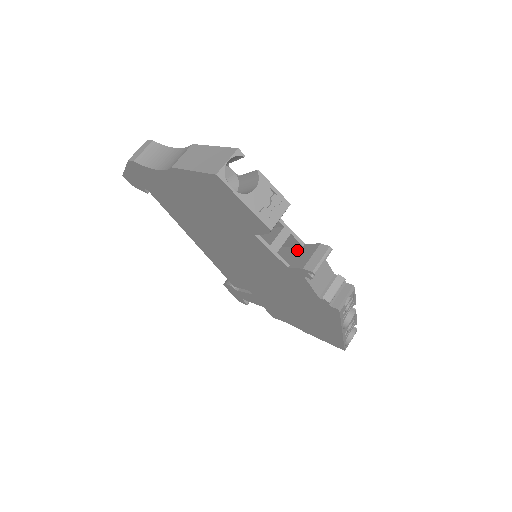
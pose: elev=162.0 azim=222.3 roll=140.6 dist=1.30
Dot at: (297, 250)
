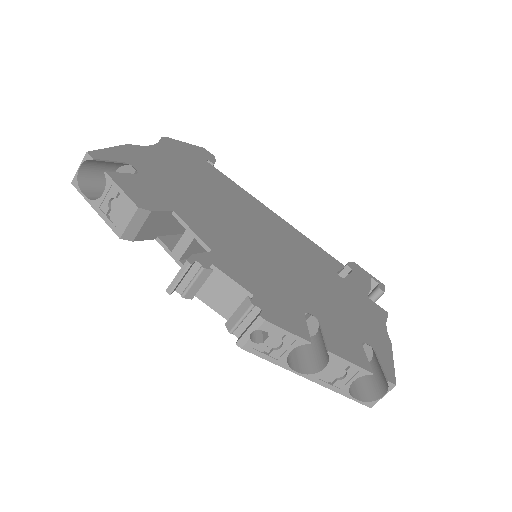
Dot at: occluded
